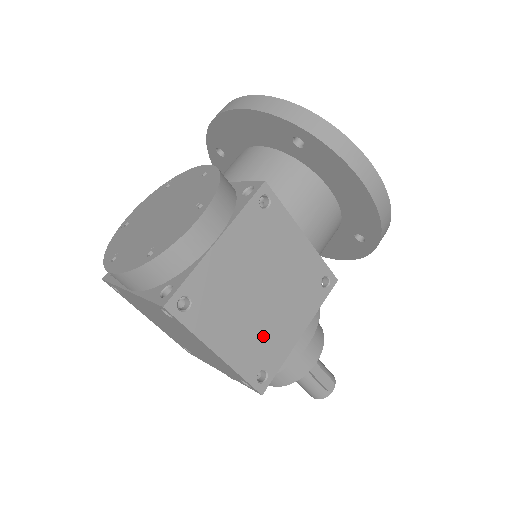
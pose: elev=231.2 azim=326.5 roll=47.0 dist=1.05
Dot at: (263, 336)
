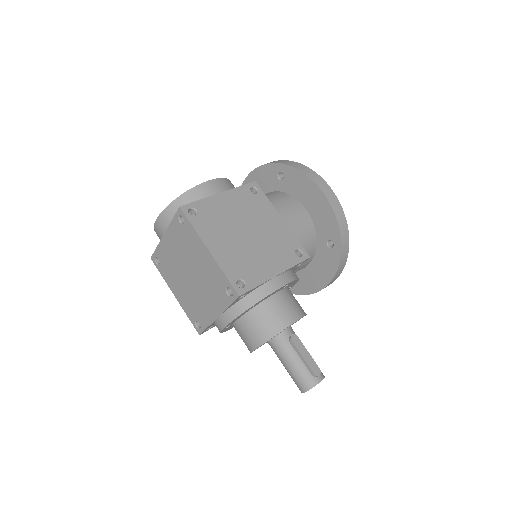
Dot at: (245, 259)
